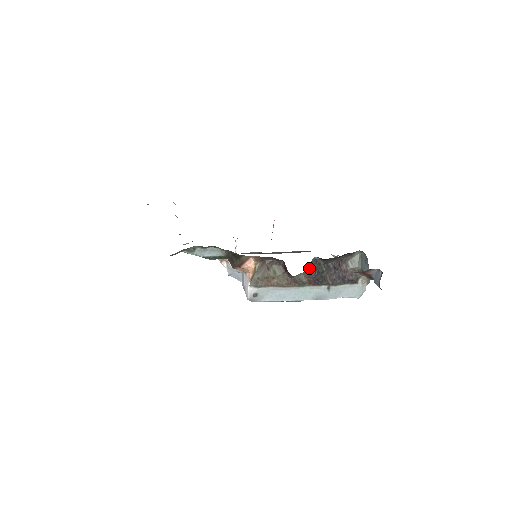
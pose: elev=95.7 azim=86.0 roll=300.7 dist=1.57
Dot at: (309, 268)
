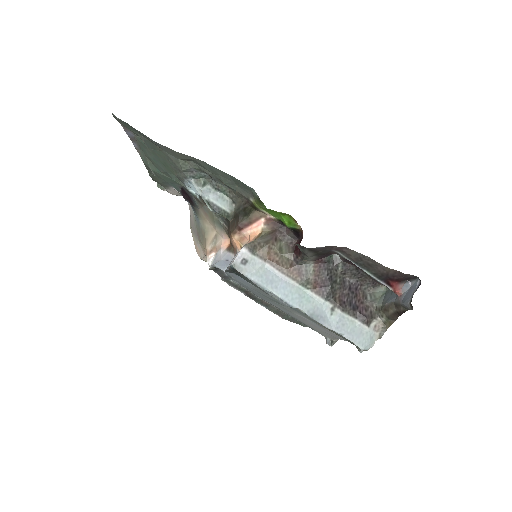
Dot at: (324, 263)
